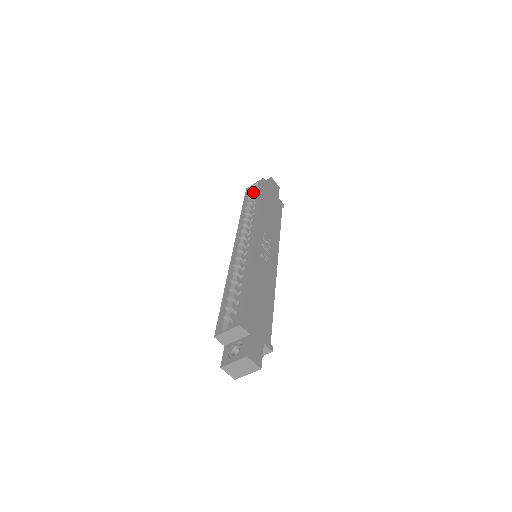
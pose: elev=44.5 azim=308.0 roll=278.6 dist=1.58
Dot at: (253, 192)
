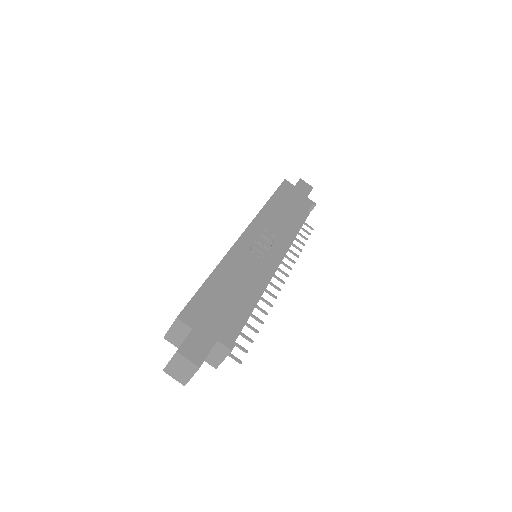
Dot at: occluded
